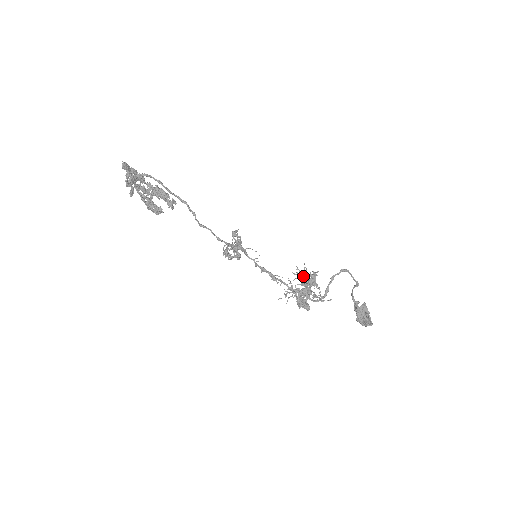
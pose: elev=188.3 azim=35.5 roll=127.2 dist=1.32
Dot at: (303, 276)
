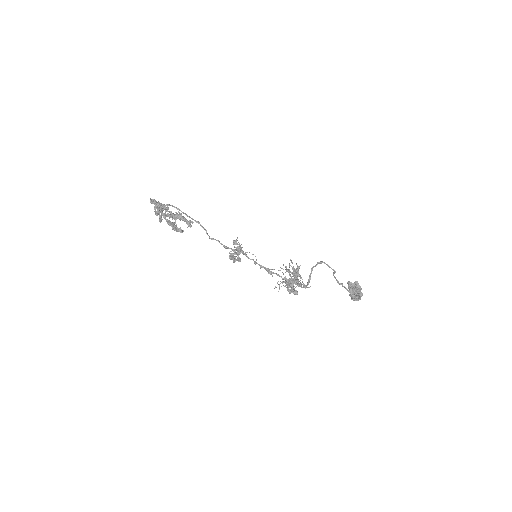
Dot at: (289, 270)
